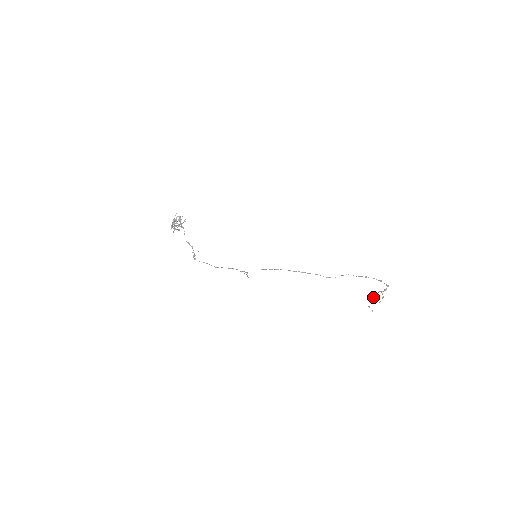
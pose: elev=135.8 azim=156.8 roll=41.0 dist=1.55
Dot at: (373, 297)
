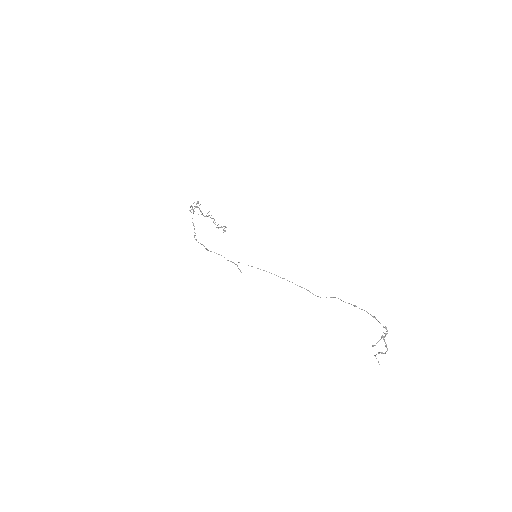
Dot at: occluded
